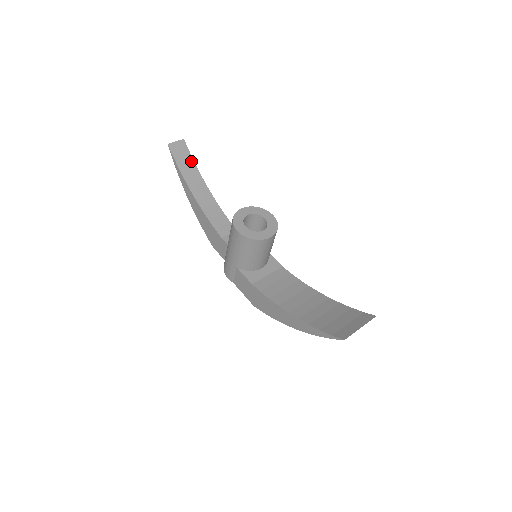
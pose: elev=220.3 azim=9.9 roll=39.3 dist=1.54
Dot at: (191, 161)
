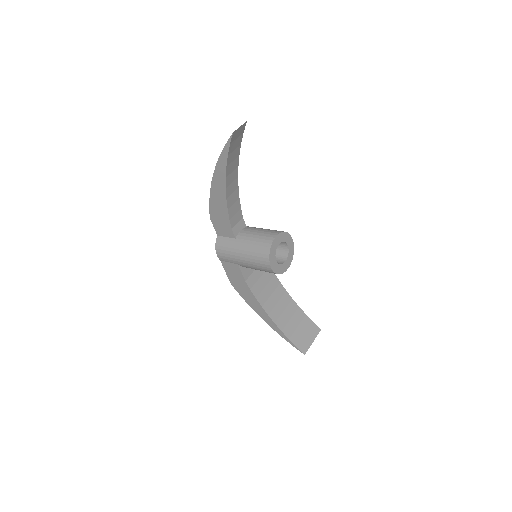
Dot at: (239, 144)
